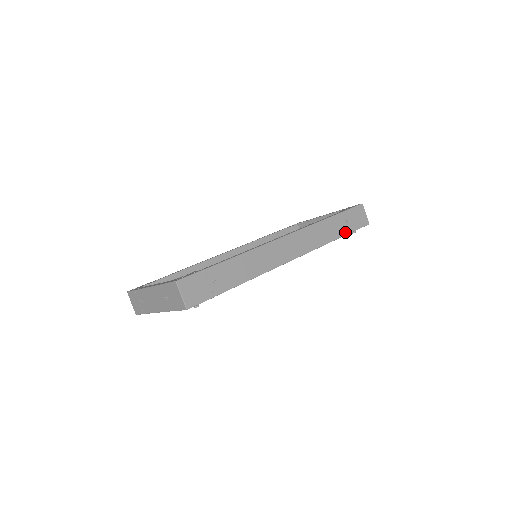
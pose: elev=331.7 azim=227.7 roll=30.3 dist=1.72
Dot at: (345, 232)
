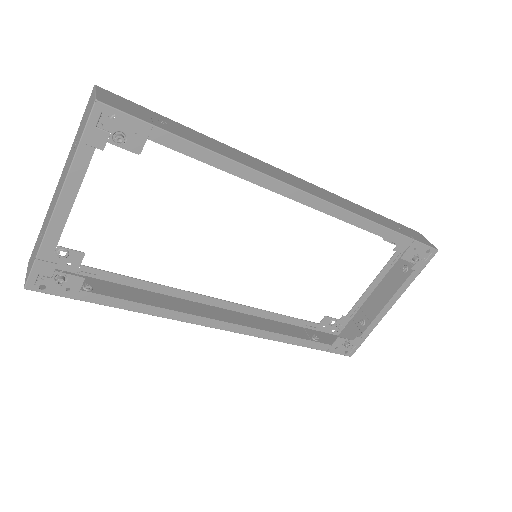
Dot at: (397, 231)
